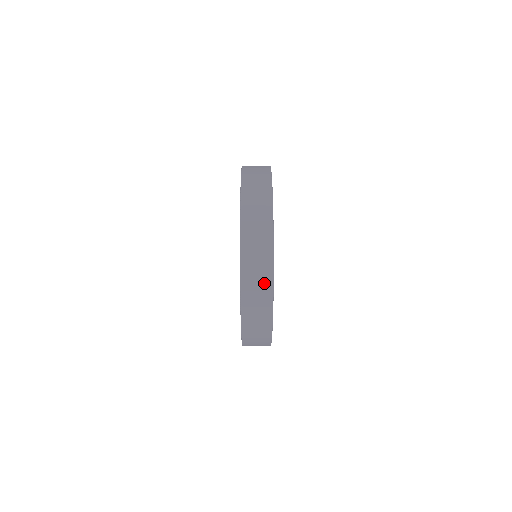
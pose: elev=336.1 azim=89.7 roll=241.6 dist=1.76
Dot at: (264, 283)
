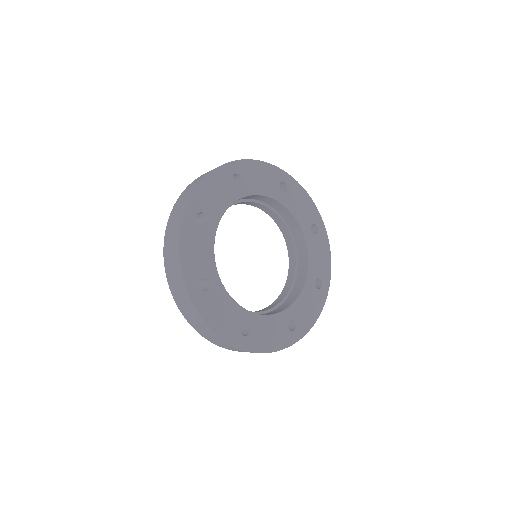
Dot at: (181, 287)
